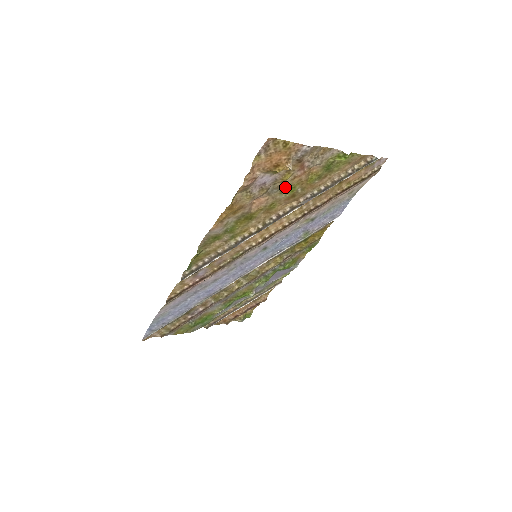
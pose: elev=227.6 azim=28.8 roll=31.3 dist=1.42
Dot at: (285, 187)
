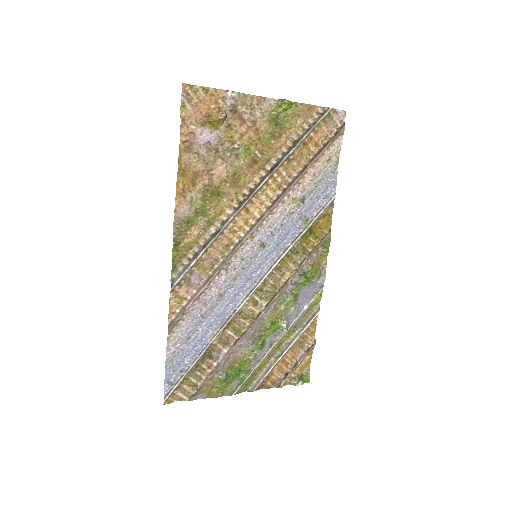
Dot at: (238, 150)
